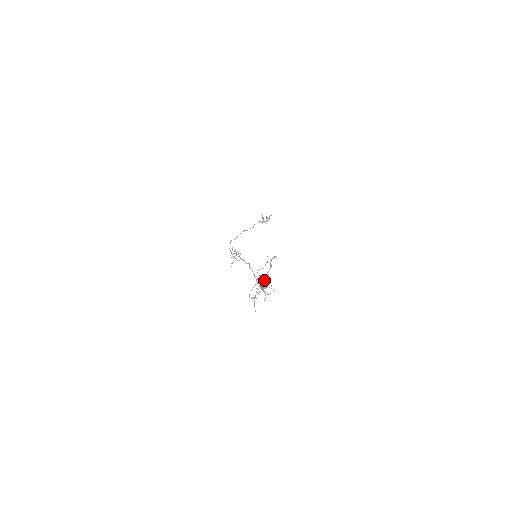
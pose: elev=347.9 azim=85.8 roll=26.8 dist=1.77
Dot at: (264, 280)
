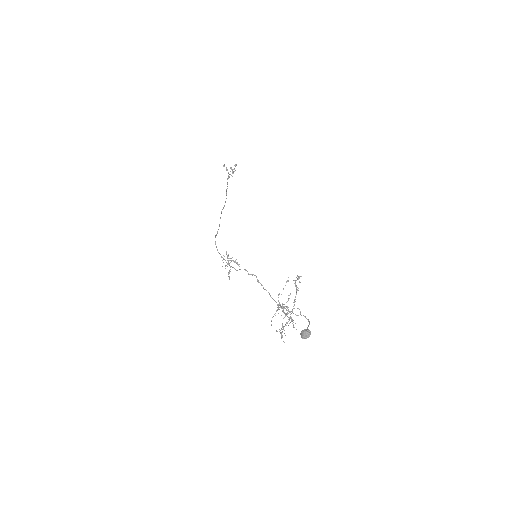
Dot at: (292, 309)
